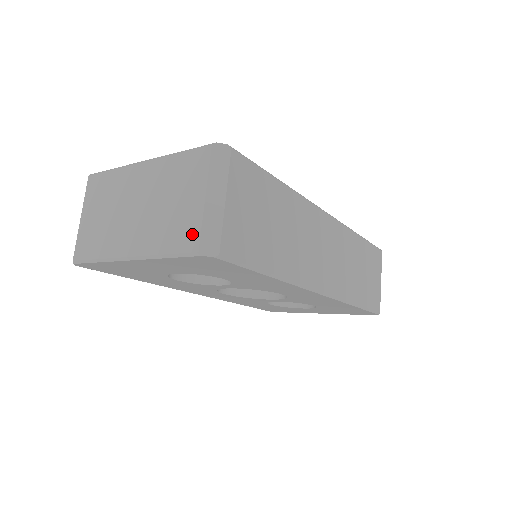
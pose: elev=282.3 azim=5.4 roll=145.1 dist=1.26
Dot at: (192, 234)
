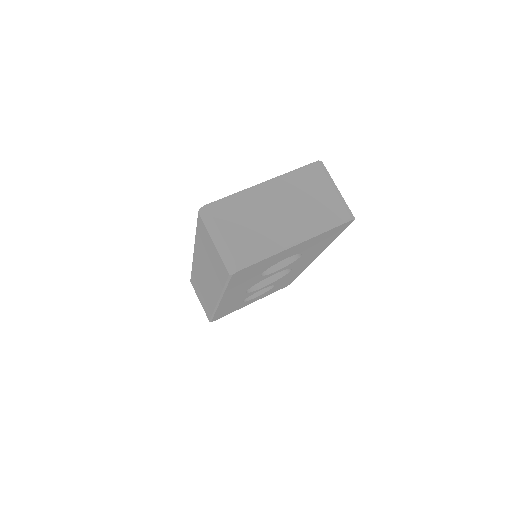
Dot at: (340, 211)
